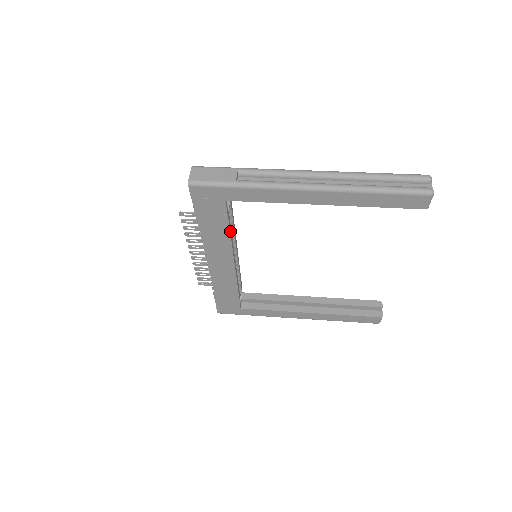
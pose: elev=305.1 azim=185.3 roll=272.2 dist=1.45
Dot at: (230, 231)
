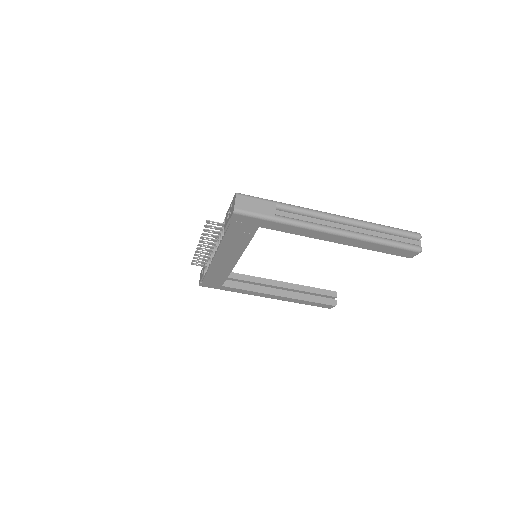
Dot at: (248, 243)
